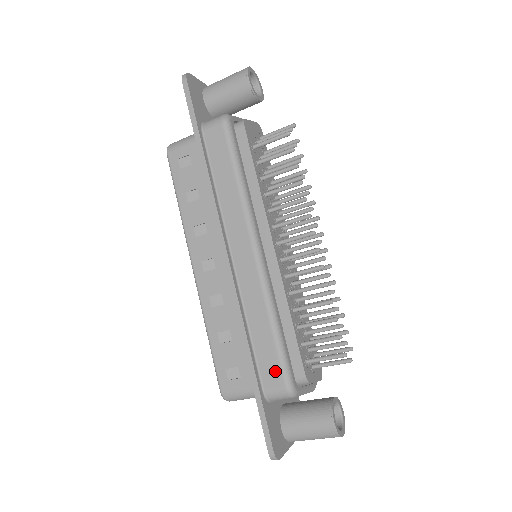
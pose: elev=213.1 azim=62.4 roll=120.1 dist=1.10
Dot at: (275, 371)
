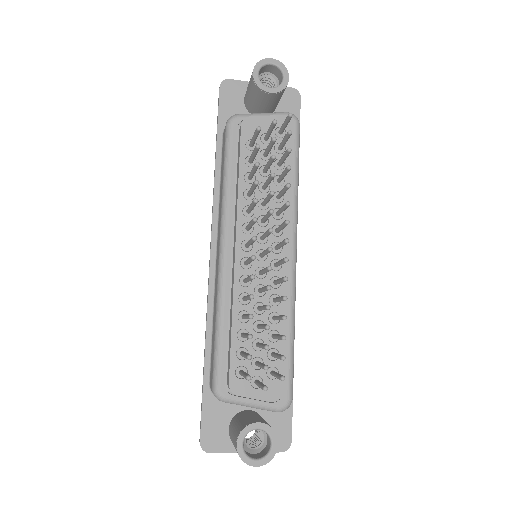
Dot at: (212, 369)
